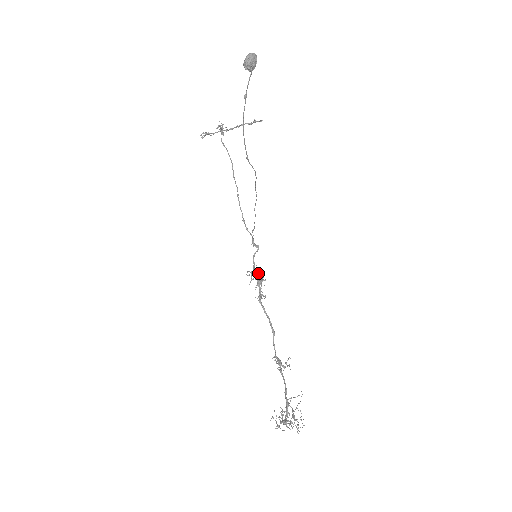
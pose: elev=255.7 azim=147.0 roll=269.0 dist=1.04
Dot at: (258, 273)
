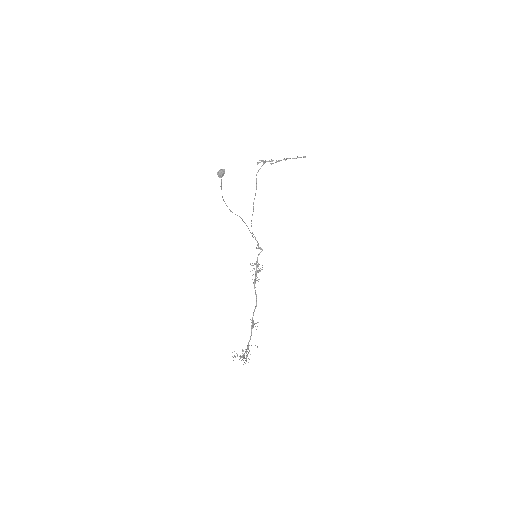
Dot at: (257, 266)
